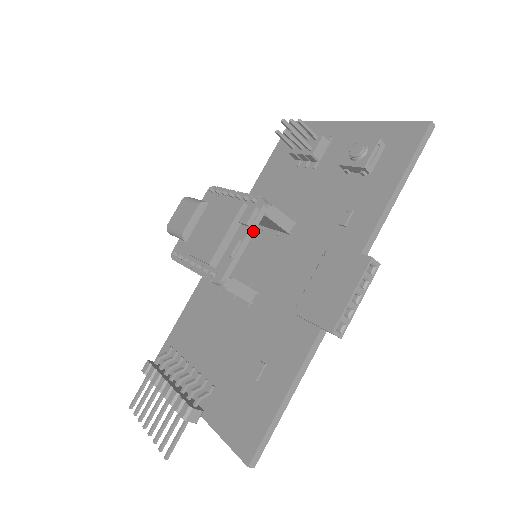
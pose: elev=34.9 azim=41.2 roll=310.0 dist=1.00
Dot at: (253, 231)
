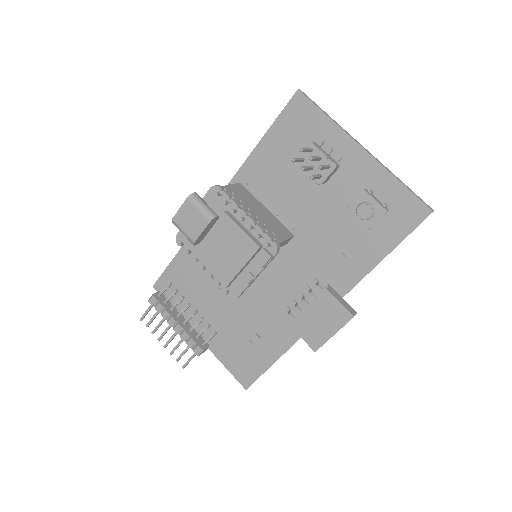
Dot at: (264, 268)
